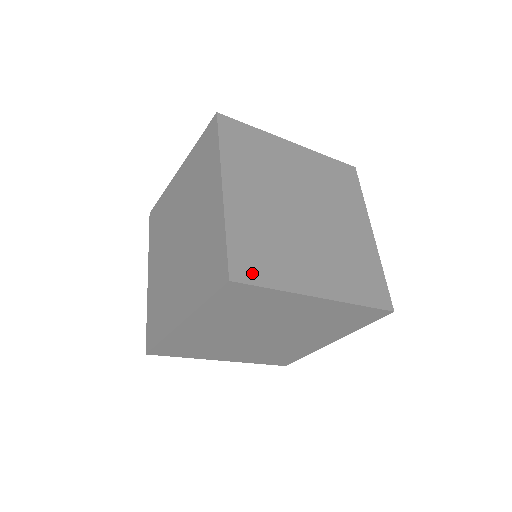
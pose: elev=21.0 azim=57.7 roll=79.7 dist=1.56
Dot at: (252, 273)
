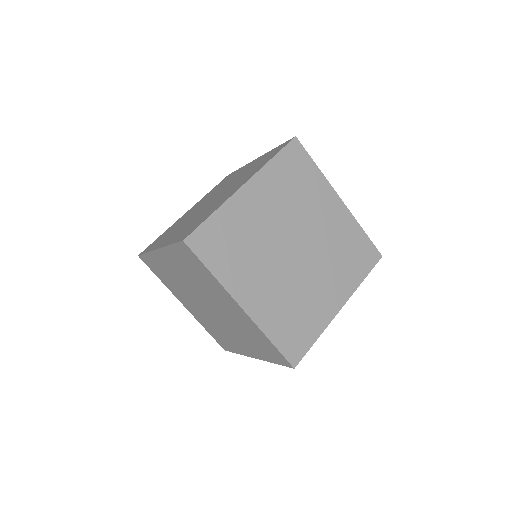
Dot at: occluded
